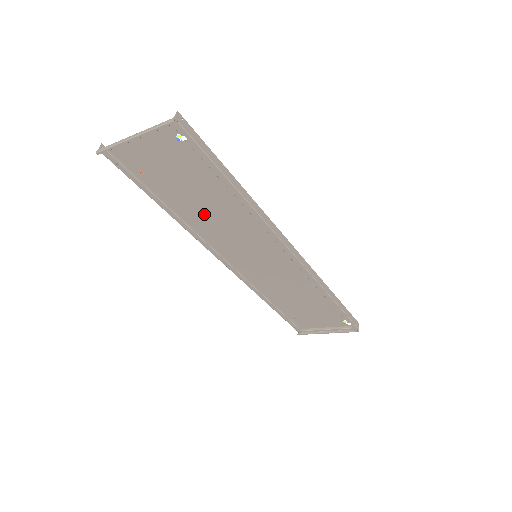
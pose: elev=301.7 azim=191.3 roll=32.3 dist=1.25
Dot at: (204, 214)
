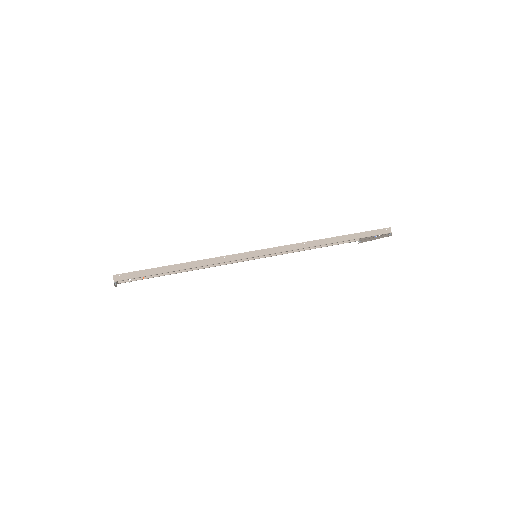
Dot at: occluded
